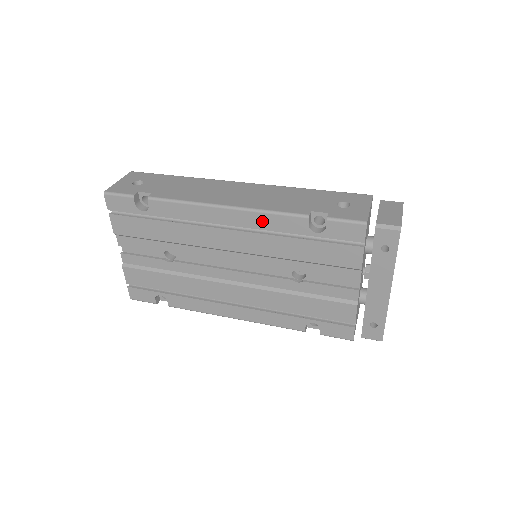
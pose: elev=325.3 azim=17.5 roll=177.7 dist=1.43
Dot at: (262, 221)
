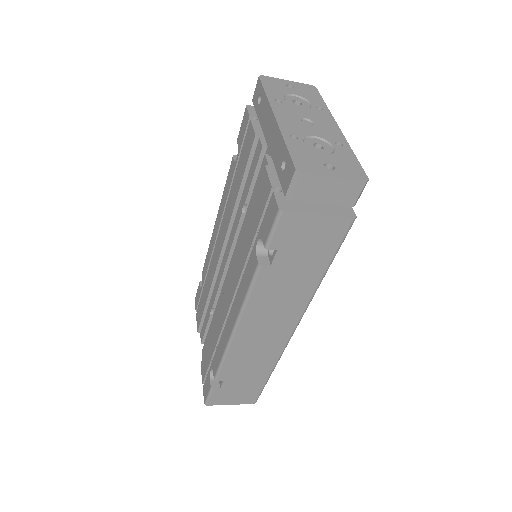
Dot at: (224, 199)
